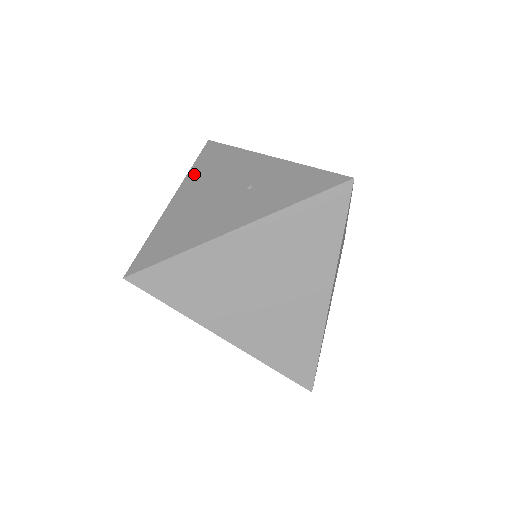
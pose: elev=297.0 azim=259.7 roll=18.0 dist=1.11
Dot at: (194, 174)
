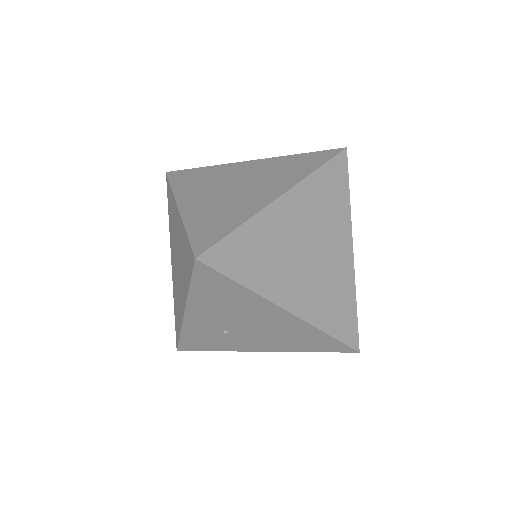
Dot at: occluded
